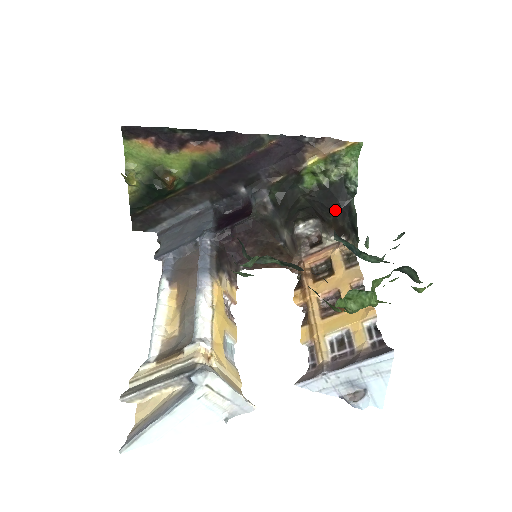
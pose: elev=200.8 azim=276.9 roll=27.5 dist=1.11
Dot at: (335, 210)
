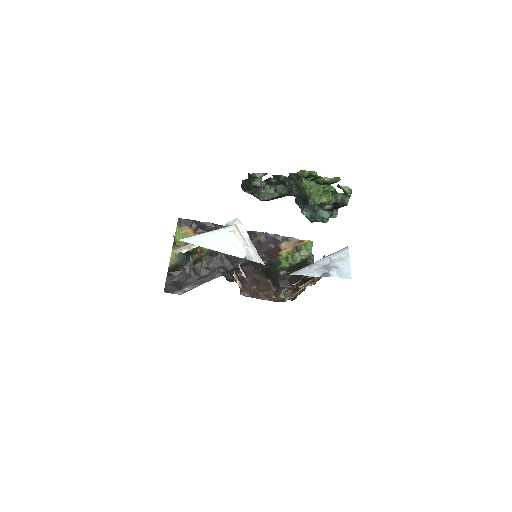
Dot at: occluded
